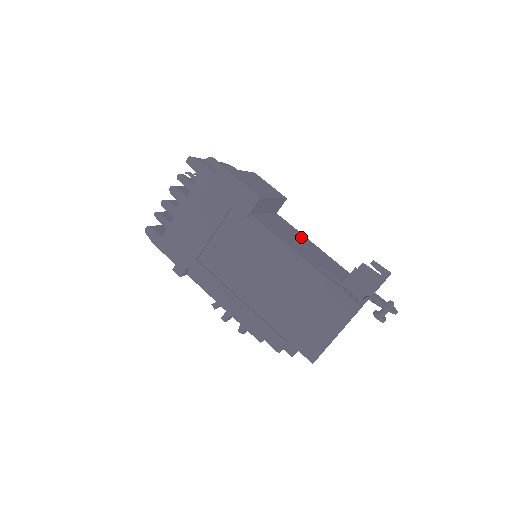
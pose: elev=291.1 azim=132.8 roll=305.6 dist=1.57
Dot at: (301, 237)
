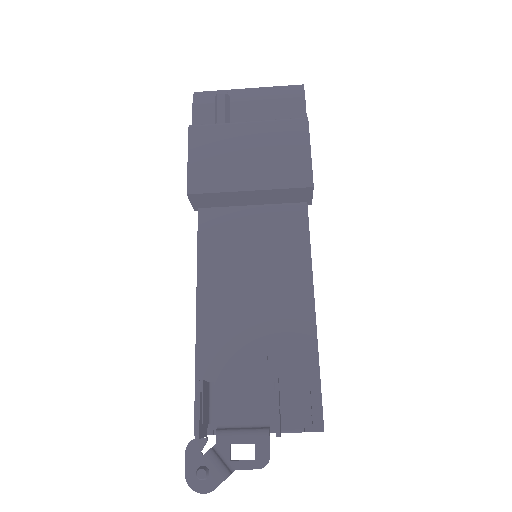
Dot at: (289, 265)
